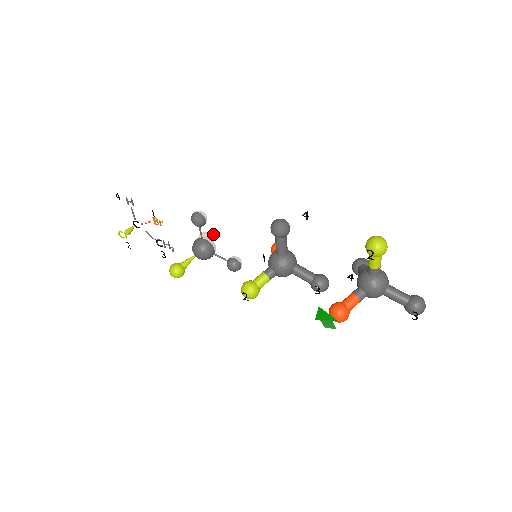
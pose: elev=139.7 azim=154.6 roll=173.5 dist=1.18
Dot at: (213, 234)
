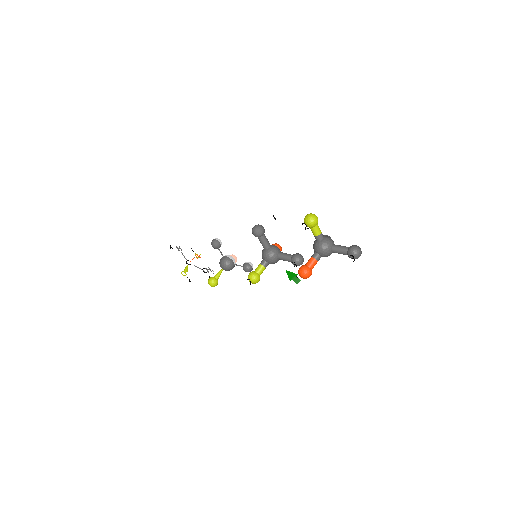
Dot at: (228, 251)
